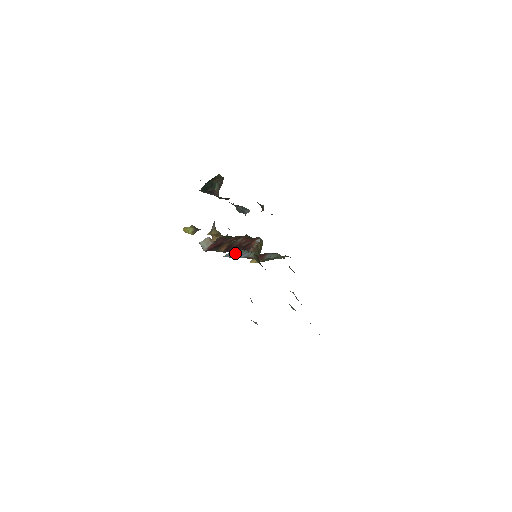
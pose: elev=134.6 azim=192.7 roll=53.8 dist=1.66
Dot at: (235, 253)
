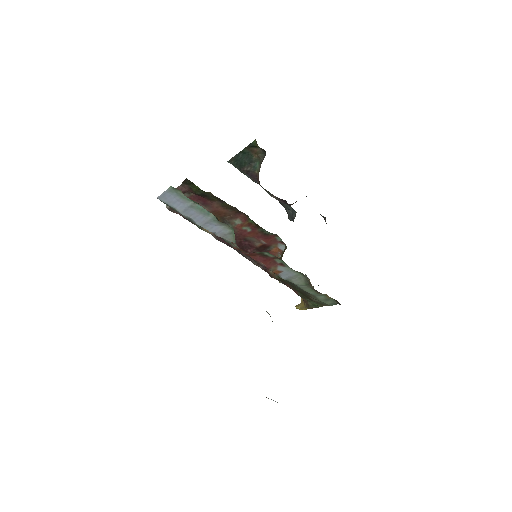
Dot at: (185, 205)
